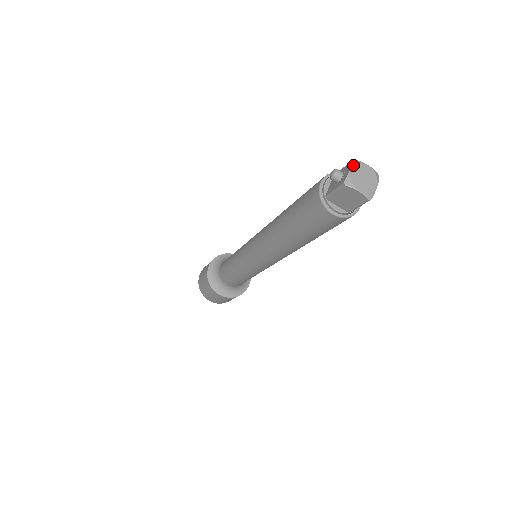
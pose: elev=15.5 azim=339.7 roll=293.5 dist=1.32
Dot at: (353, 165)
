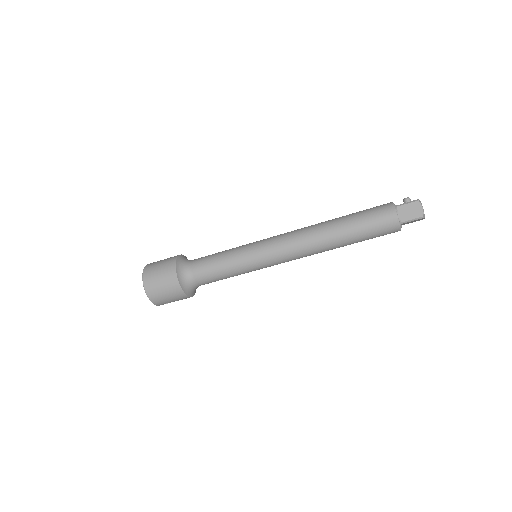
Dot at: occluded
